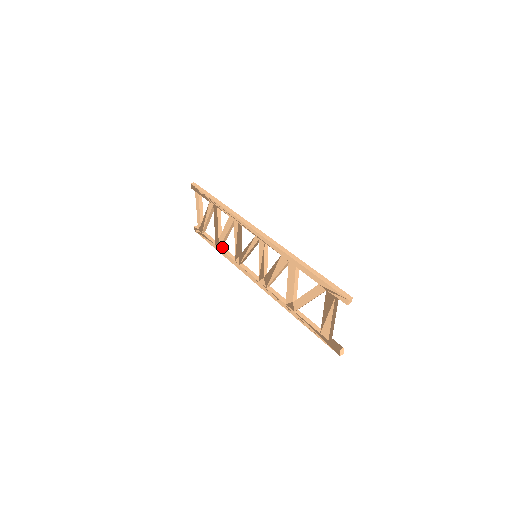
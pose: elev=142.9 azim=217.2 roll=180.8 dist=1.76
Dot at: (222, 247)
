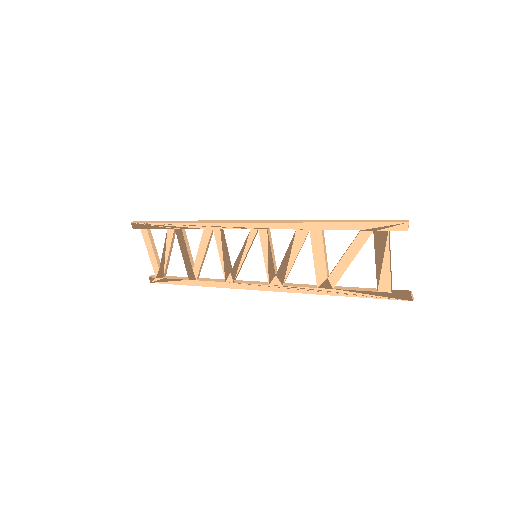
Dot at: (199, 278)
